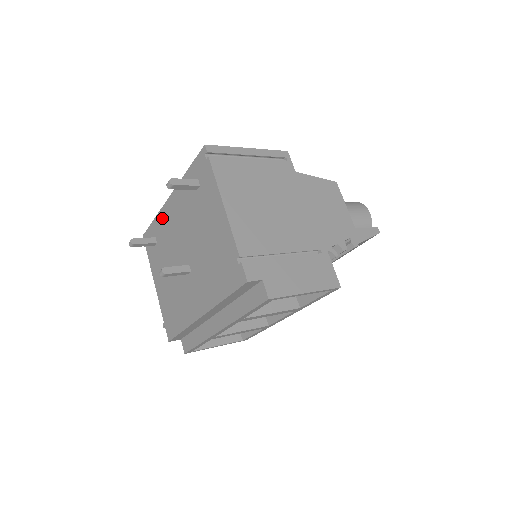
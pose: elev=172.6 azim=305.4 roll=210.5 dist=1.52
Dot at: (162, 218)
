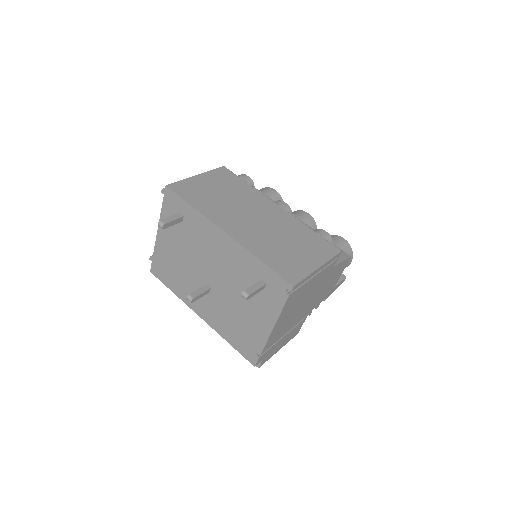
Dot at: (204, 225)
